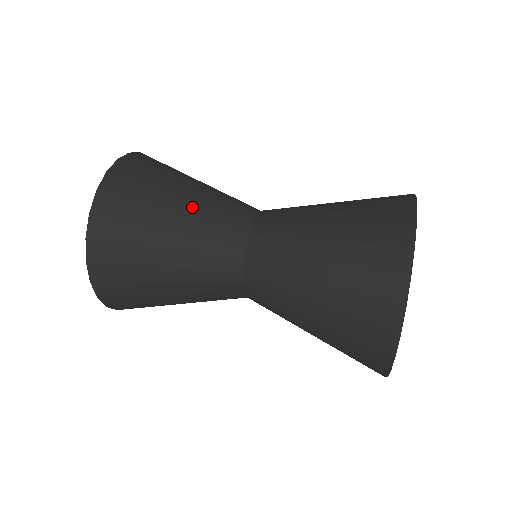
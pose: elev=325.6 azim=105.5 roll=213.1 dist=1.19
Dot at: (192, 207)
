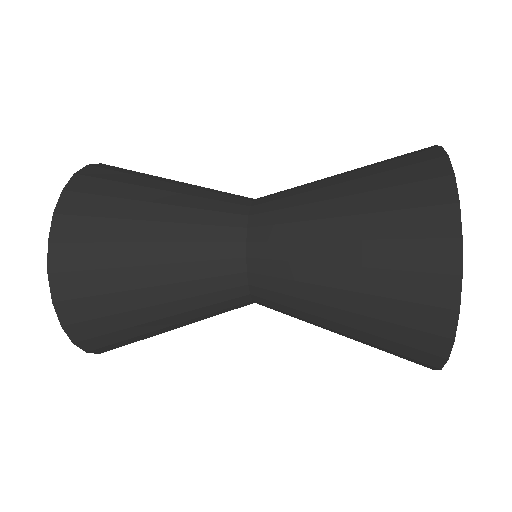
Dot at: occluded
